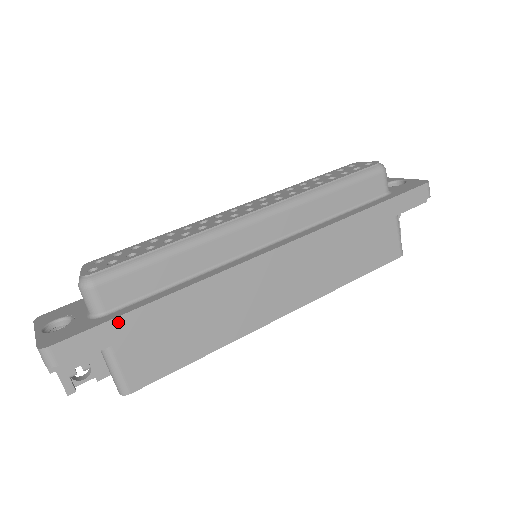
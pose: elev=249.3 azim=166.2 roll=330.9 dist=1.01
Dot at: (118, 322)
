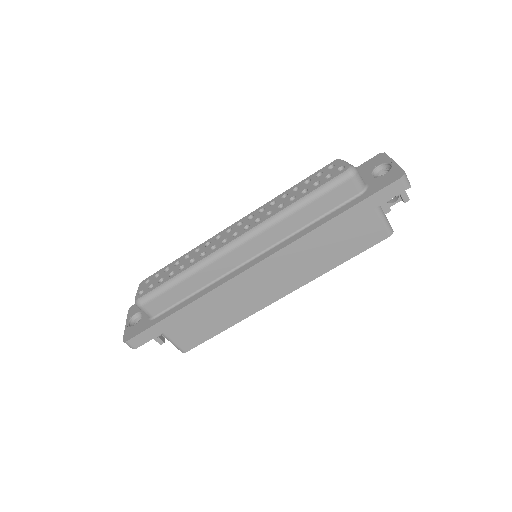
Dot at: (160, 325)
